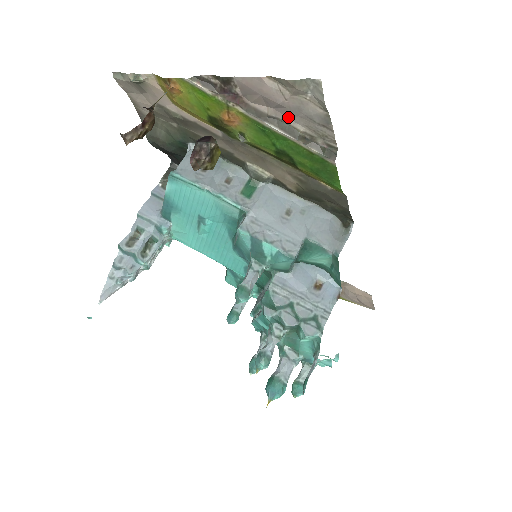
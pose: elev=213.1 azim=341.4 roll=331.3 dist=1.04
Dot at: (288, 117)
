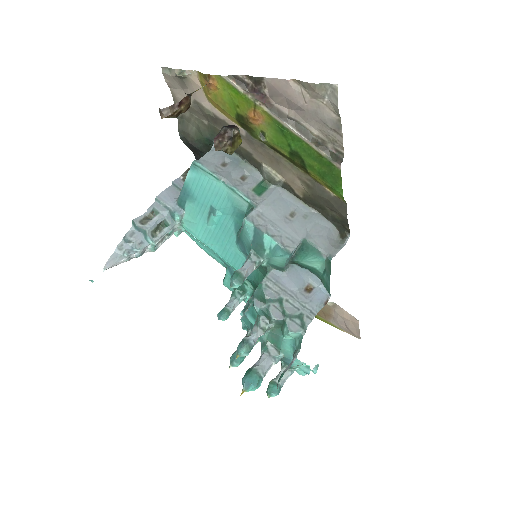
Dot at: (305, 120)
